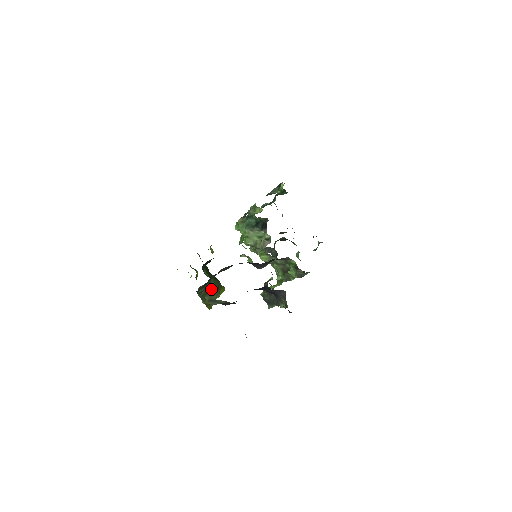
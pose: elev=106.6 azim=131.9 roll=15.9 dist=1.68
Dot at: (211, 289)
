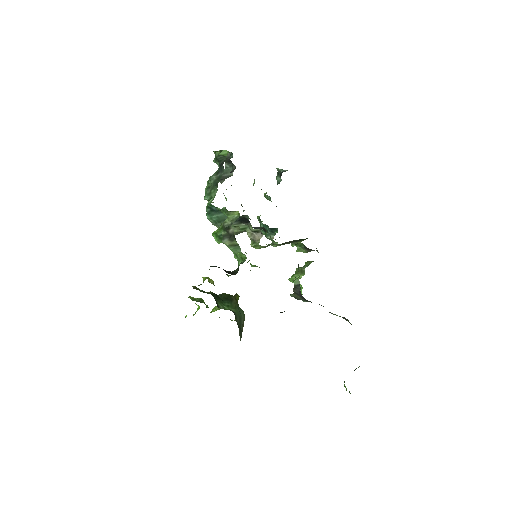
Dot at: (239, 319)
